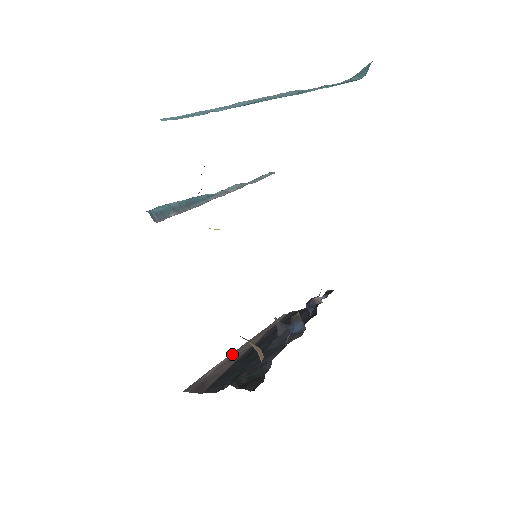
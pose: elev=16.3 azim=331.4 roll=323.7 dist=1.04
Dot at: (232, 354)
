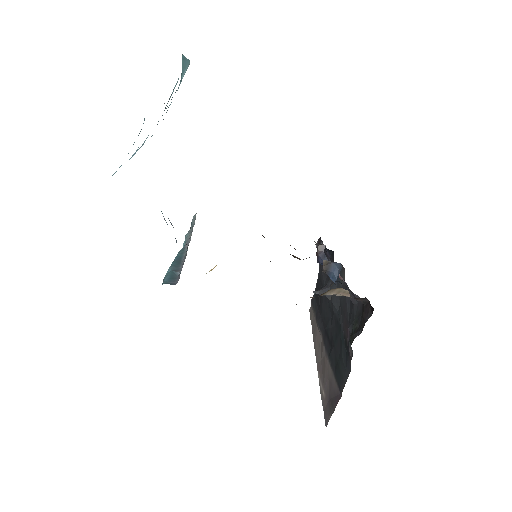
Dot at: (318, 366)
